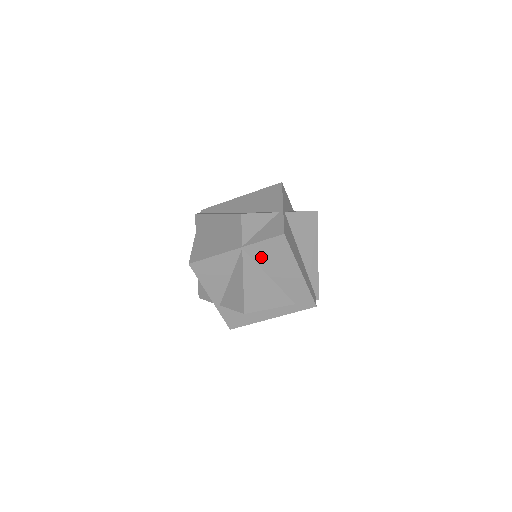
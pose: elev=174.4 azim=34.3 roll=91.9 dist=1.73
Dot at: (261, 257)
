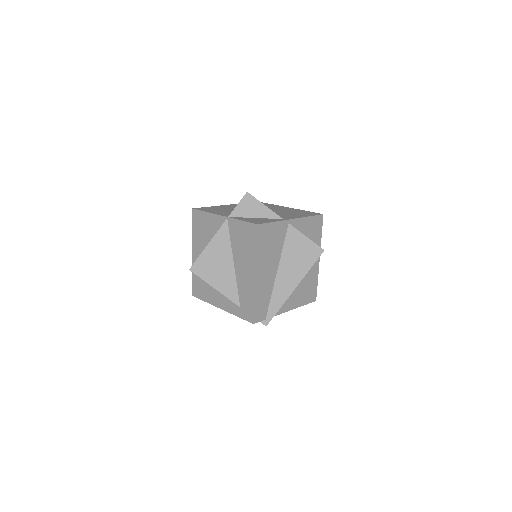
Dot at: (236, 237)
